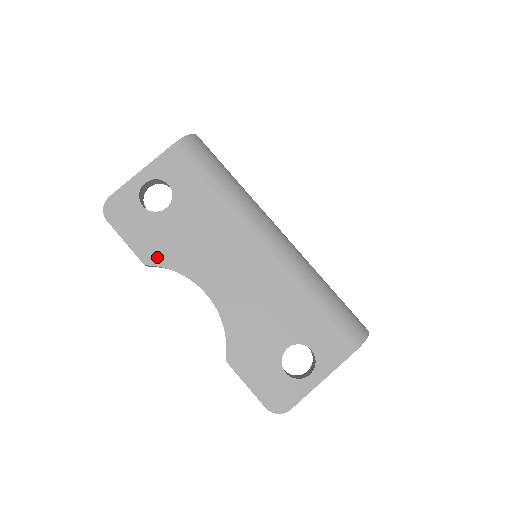
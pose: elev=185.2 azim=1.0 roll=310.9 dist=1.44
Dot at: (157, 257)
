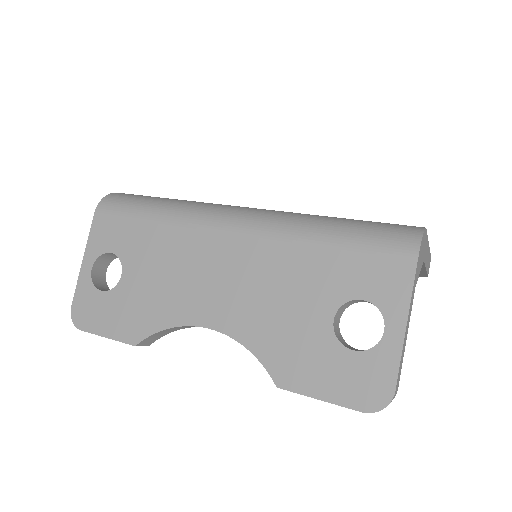
Dot at: (141, 329)
